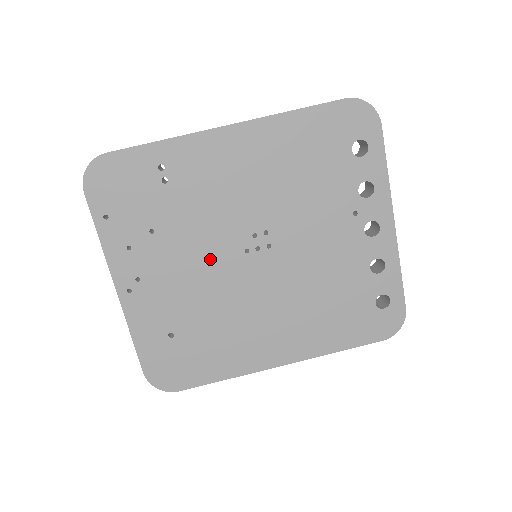
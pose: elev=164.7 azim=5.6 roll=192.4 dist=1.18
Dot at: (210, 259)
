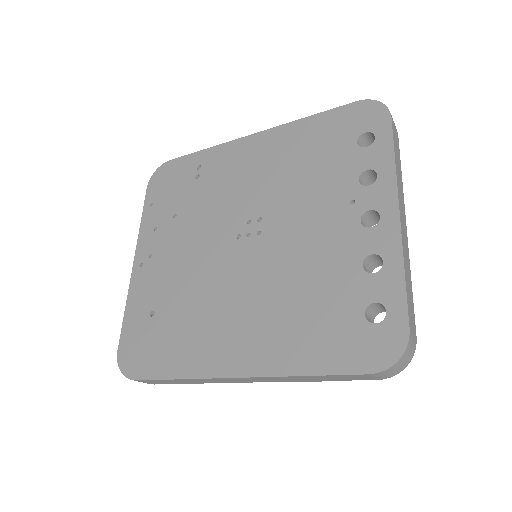
Dot at: (207, 242)
